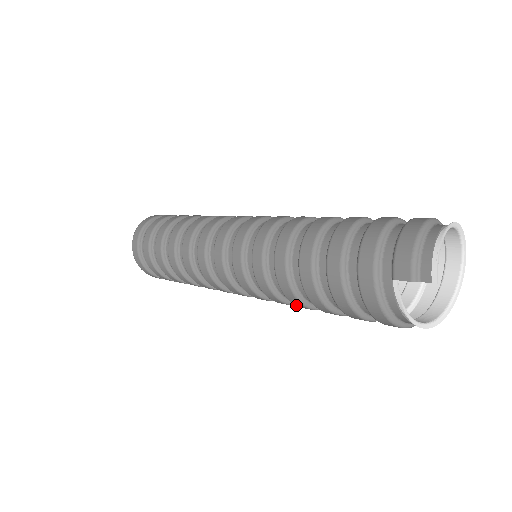
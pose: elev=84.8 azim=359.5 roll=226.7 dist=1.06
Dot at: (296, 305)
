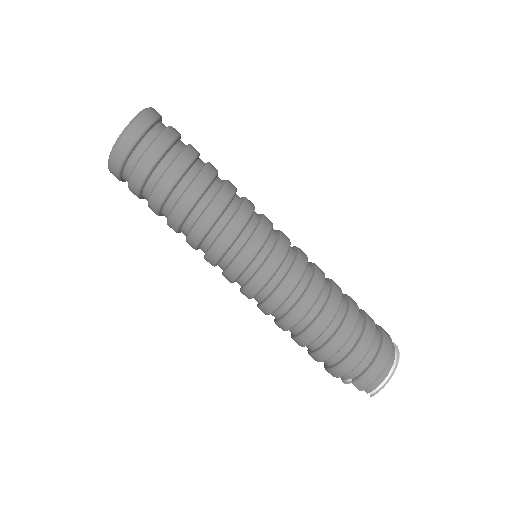
Dot at: occluded
